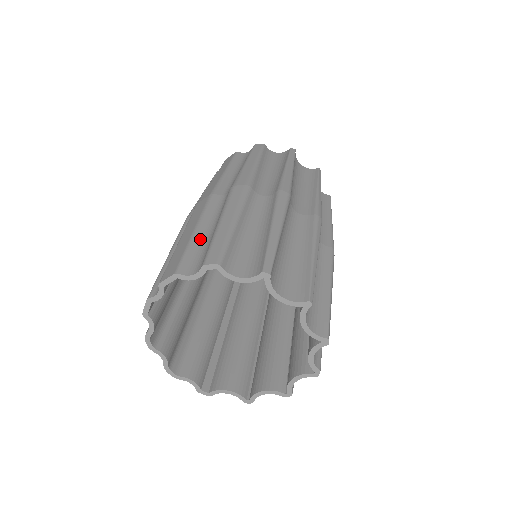
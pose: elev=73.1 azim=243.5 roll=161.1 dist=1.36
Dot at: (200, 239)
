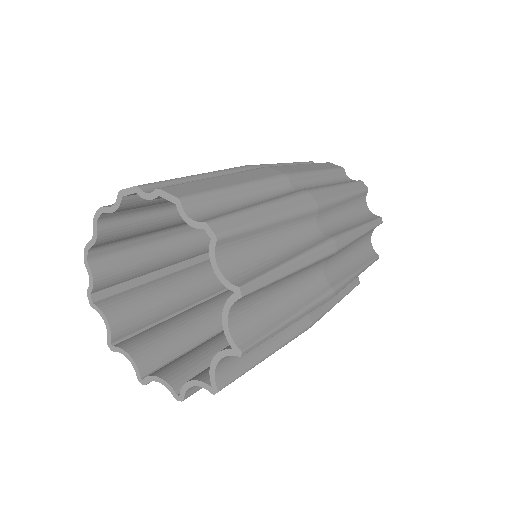
Dot at: (233, 197)
